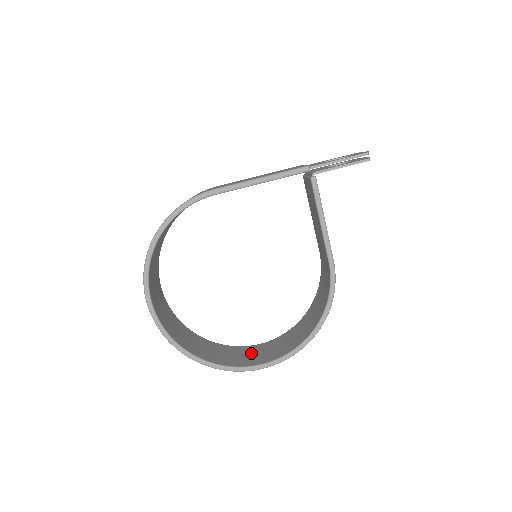
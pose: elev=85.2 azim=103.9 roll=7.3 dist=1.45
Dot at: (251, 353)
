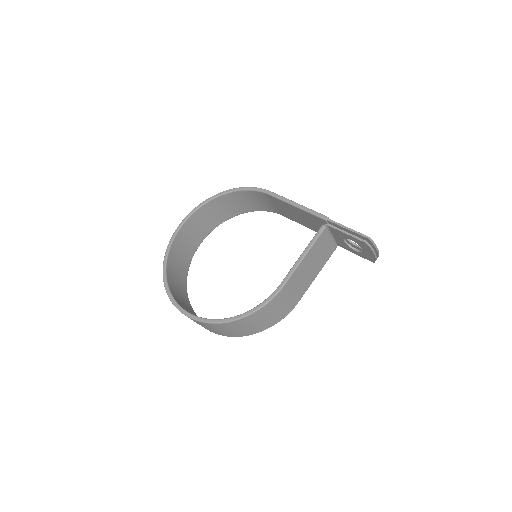
Dot at: (192, 313)
